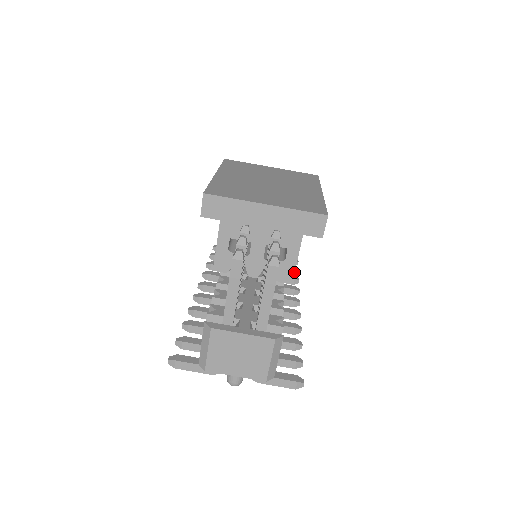
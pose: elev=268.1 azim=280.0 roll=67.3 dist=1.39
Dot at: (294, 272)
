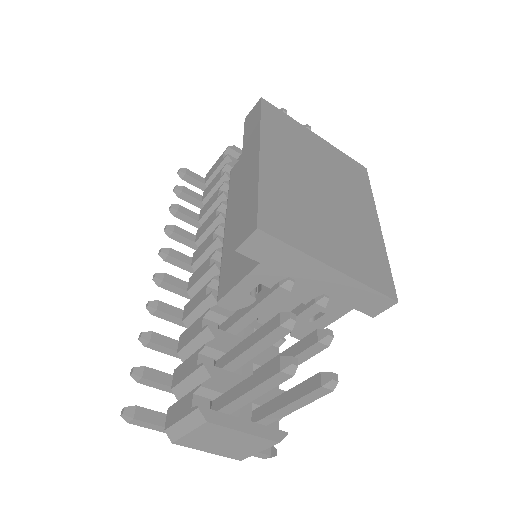
Dot at: occluded
